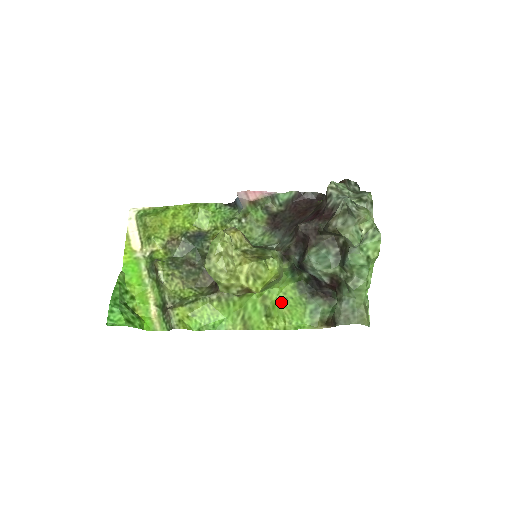
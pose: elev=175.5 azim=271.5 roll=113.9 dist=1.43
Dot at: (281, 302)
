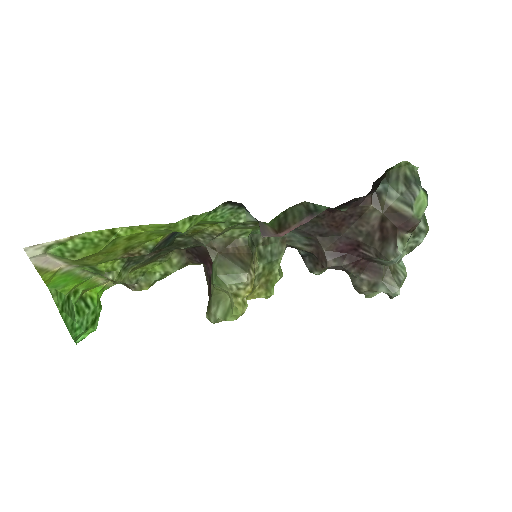
Dot at: occluded
